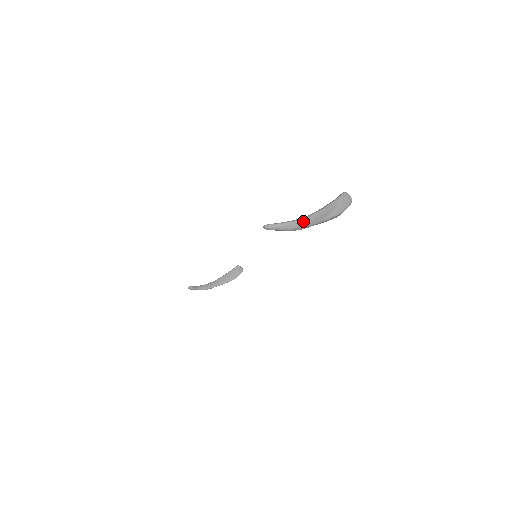
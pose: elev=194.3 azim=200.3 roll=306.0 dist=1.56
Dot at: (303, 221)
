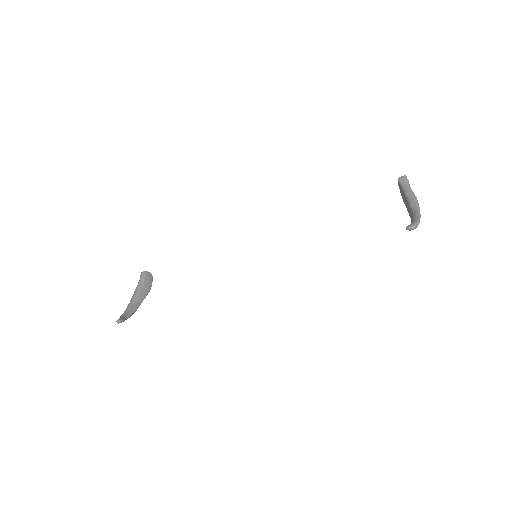
Dot at: occluded
